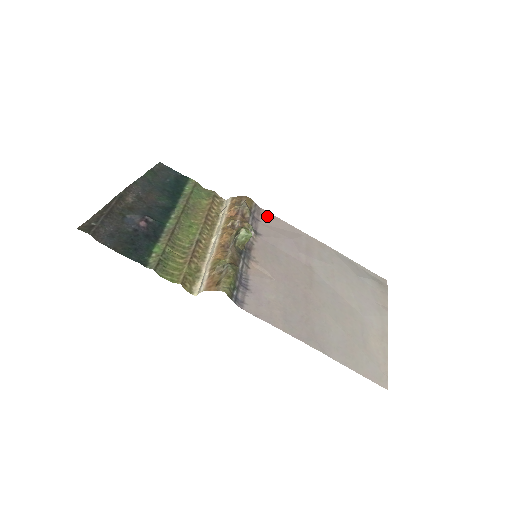
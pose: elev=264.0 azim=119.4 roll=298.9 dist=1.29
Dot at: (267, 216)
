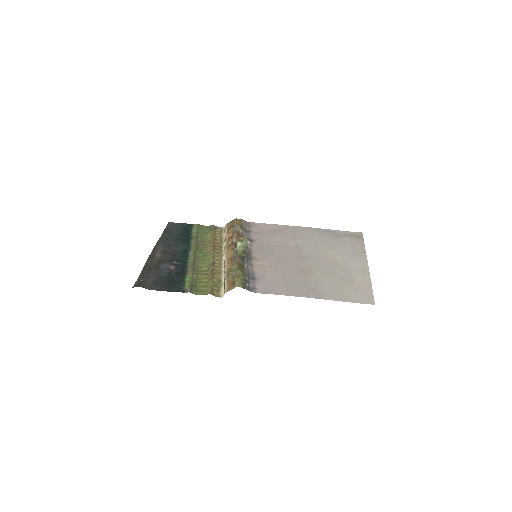
Dot at: (256, 226)
